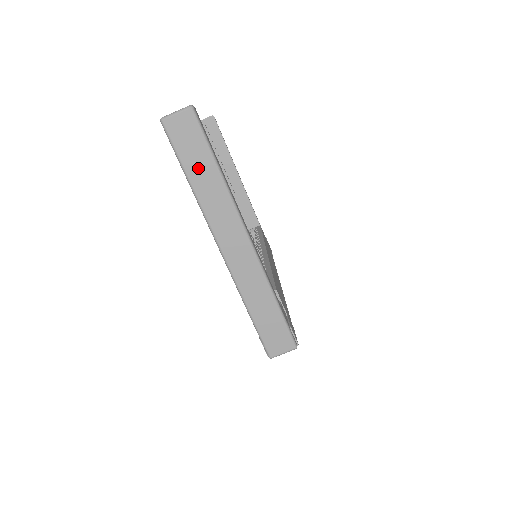
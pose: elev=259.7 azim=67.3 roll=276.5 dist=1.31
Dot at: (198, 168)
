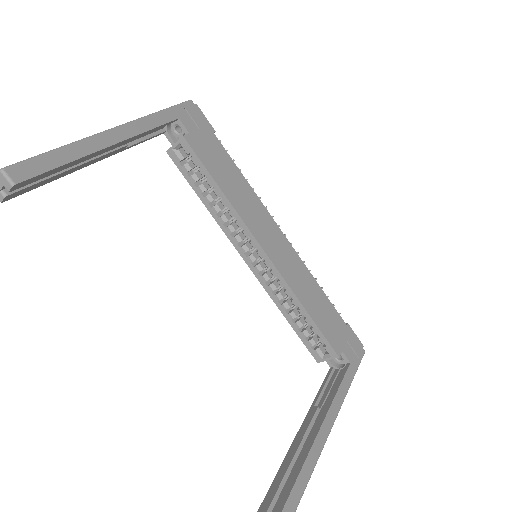
Dot at: occluded
